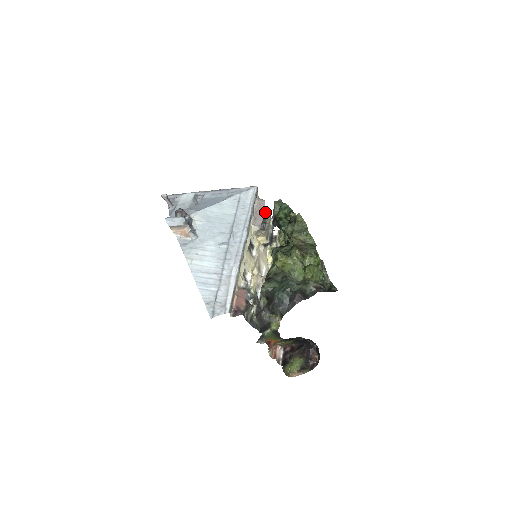
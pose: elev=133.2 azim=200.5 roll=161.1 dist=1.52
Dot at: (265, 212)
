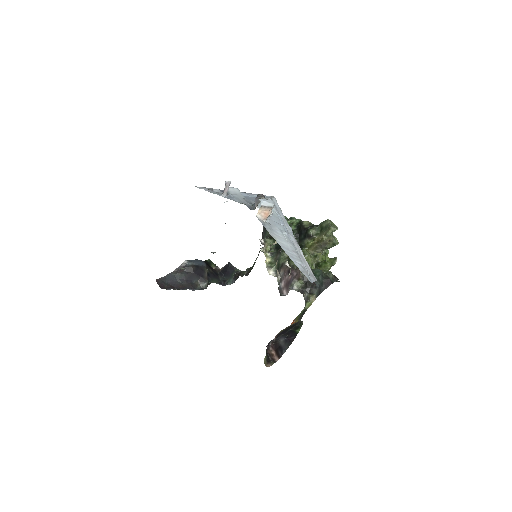
Dot at: occluded
